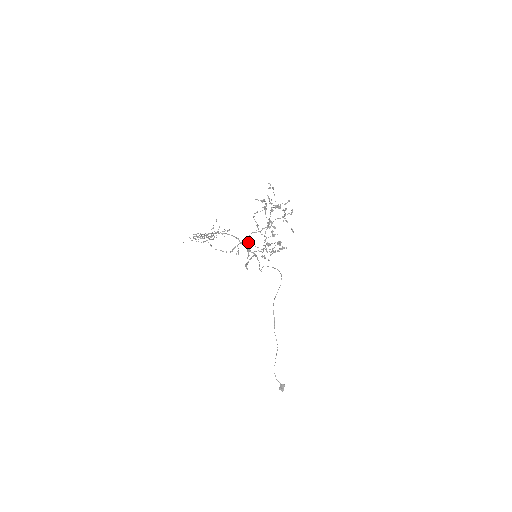
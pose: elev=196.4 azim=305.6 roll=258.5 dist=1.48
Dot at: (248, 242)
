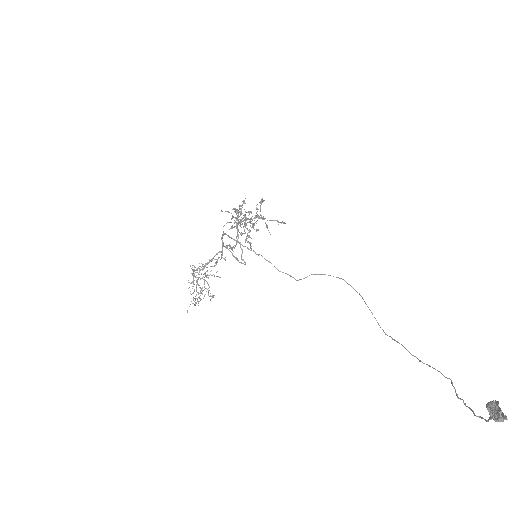
Dot at: (233, 247)
